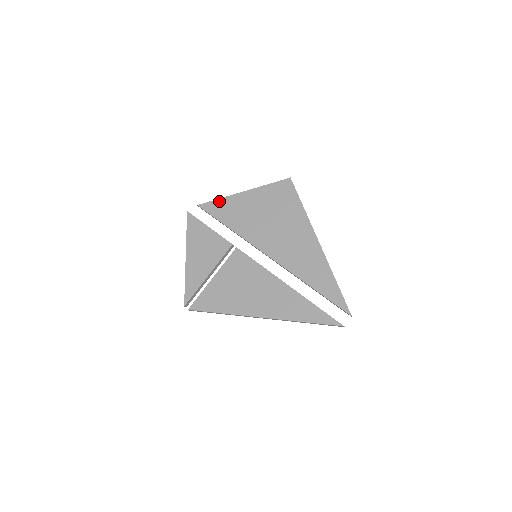
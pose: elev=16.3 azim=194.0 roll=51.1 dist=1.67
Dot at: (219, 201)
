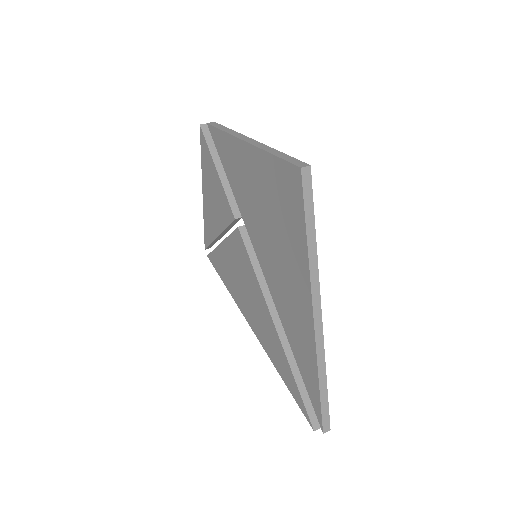
Dot at: (224, 136)
